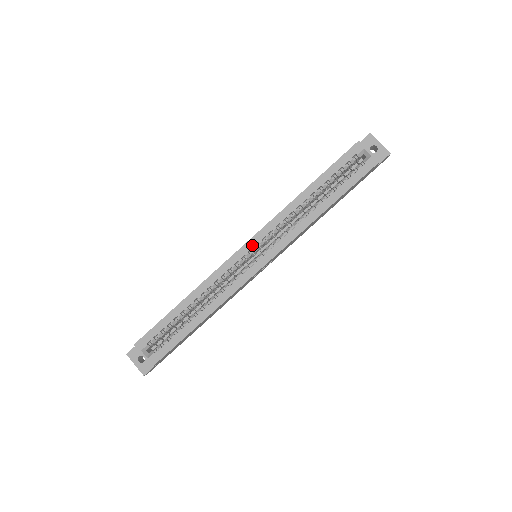
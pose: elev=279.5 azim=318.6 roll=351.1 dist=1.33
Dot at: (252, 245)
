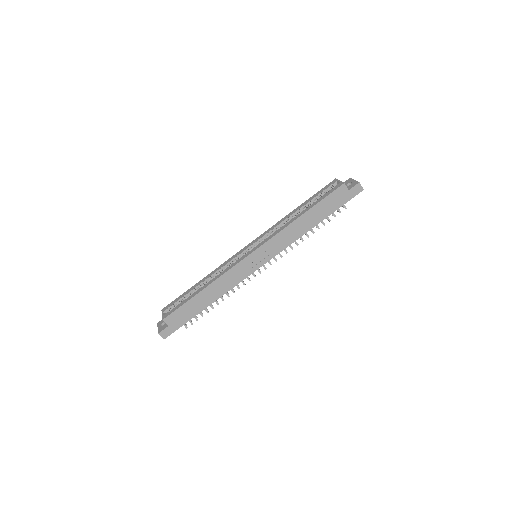
Dot at: (251, 244)
